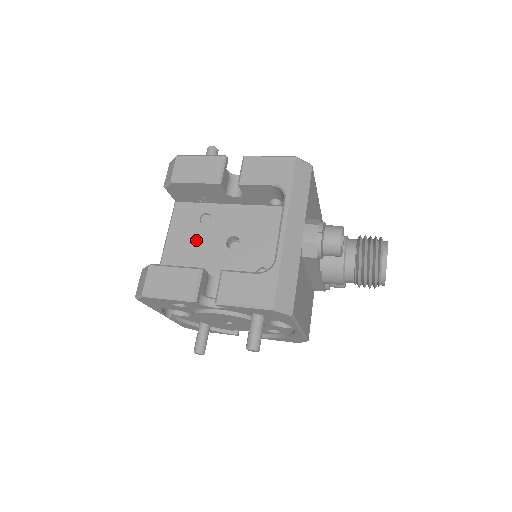
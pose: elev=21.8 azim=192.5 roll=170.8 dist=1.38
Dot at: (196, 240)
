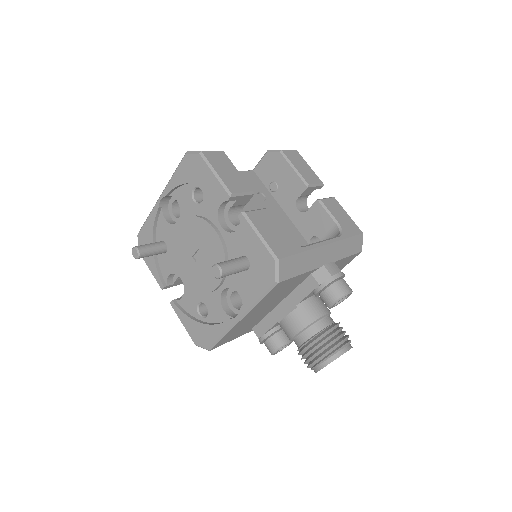
Dot at: occluded
